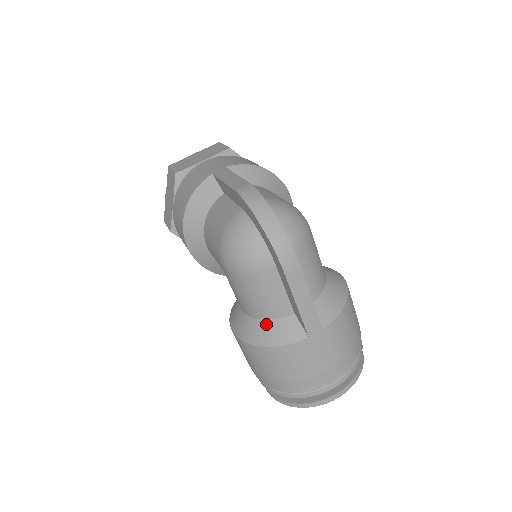
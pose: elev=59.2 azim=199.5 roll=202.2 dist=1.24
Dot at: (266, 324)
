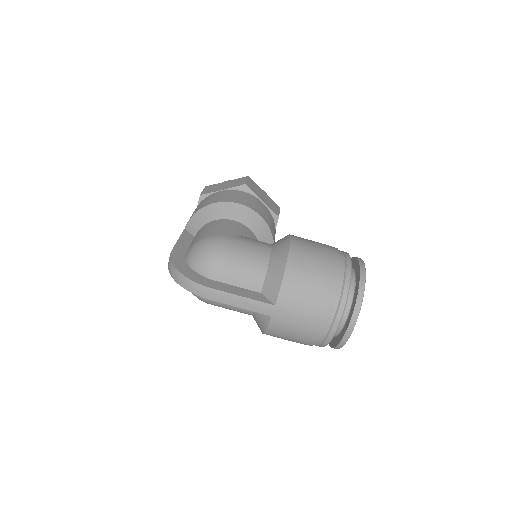
Dot at: (255, 318)
